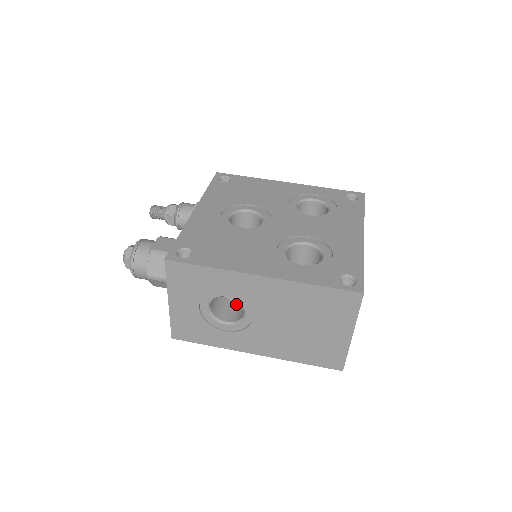
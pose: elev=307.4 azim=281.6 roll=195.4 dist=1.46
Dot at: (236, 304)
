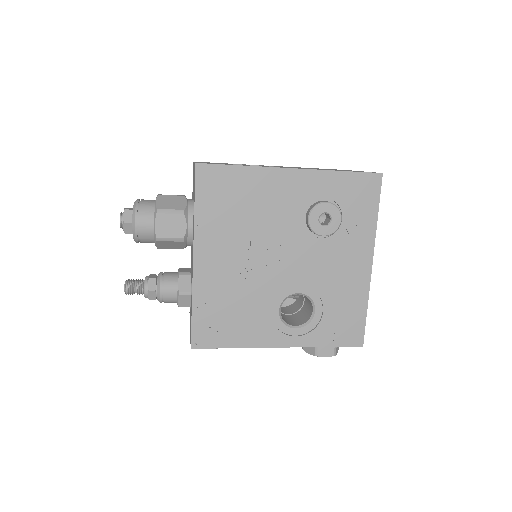
Dot at: occluded
